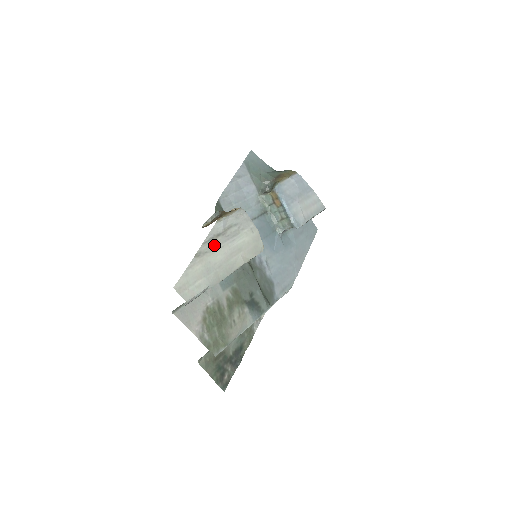
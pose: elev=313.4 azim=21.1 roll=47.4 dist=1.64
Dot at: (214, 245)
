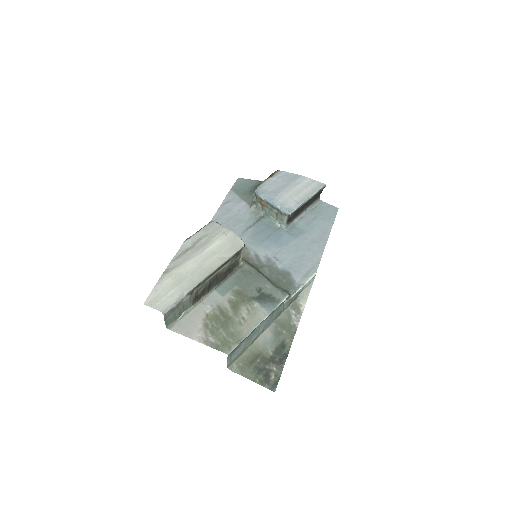
Dot at: (183, 259)
